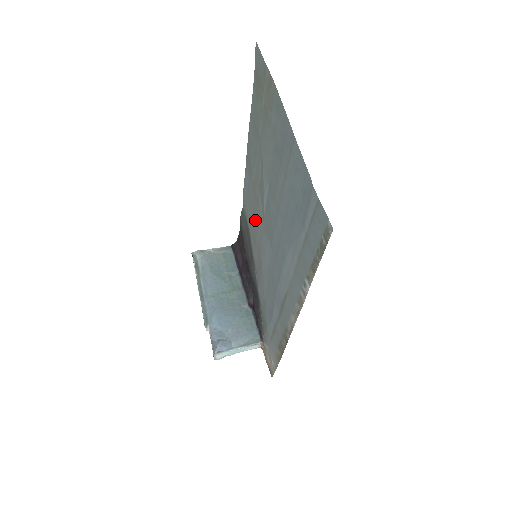
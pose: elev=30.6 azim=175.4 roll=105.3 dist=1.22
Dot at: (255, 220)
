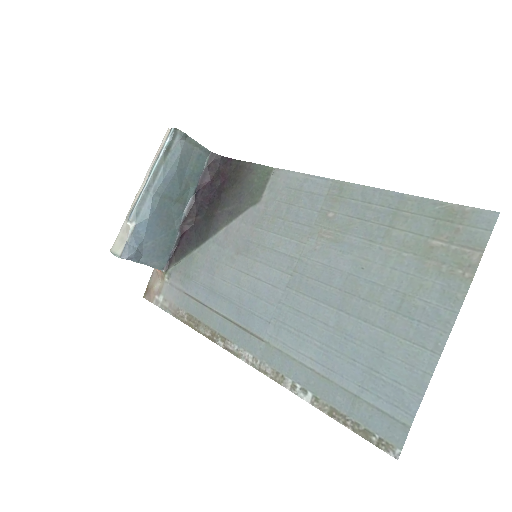
Dot at: (285, 225)
